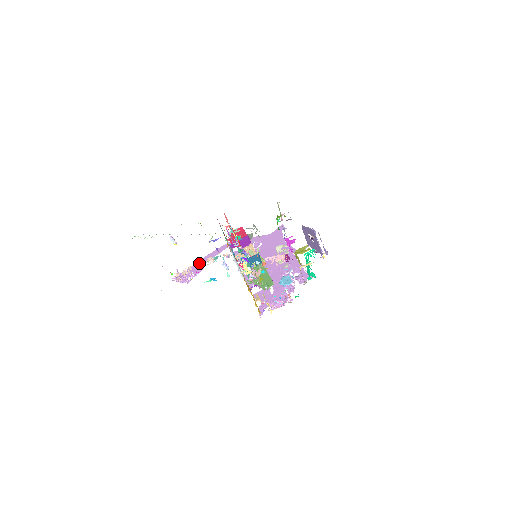
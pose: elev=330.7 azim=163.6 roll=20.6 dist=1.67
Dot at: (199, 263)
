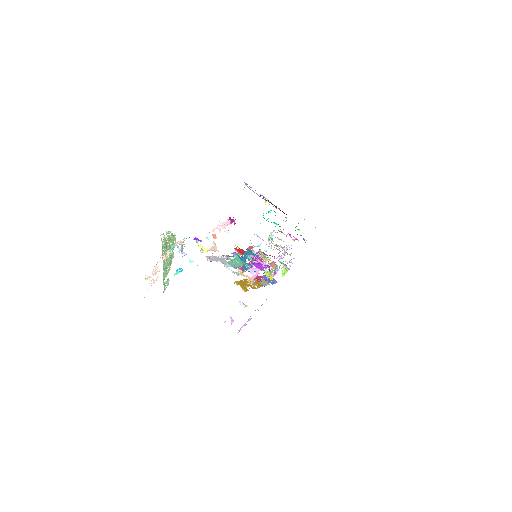
Dot at: occluded
